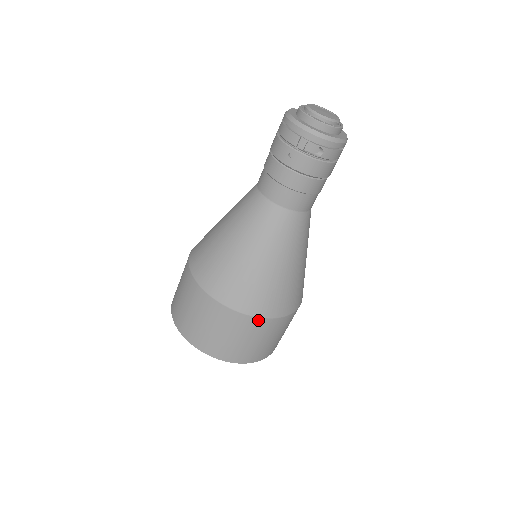
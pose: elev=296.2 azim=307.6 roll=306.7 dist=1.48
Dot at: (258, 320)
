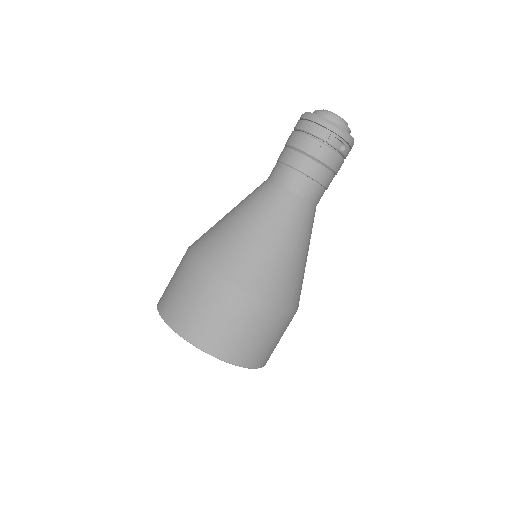
Dot at: (282, 312)
